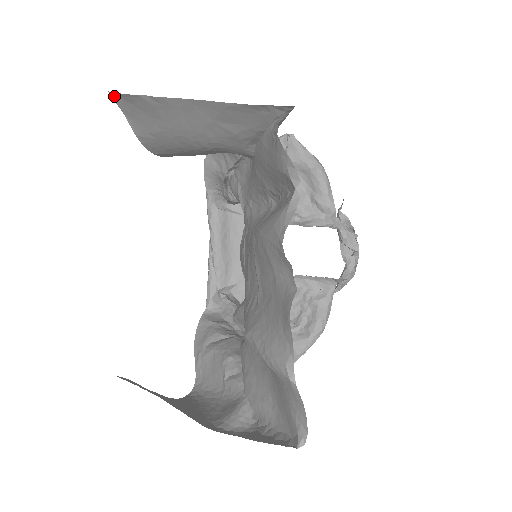
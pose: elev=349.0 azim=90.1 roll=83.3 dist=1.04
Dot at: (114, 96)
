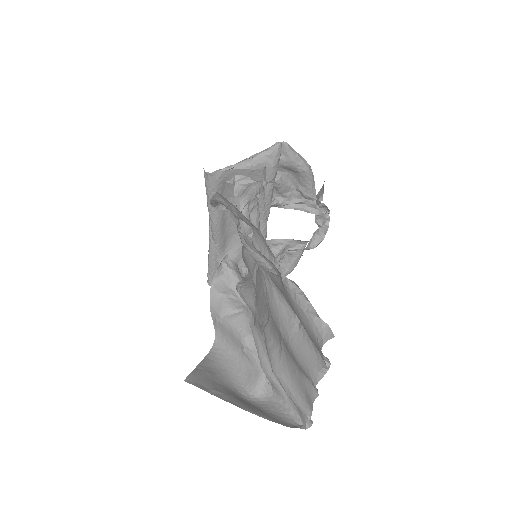
Dot at: occluded
